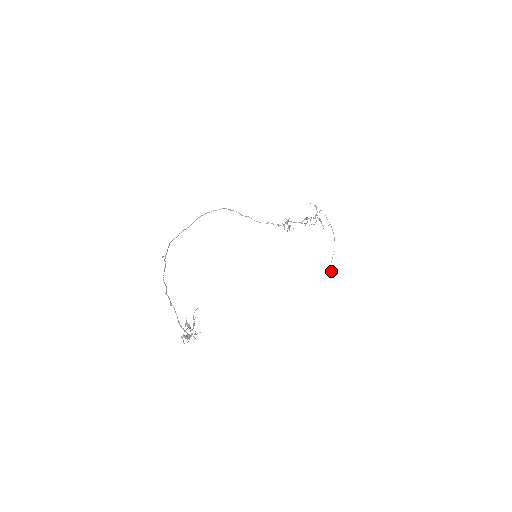
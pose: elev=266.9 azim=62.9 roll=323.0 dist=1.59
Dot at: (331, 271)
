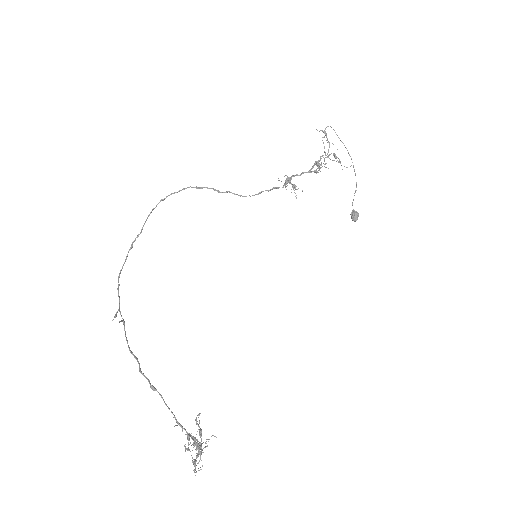
Dot at: (355, 217)
